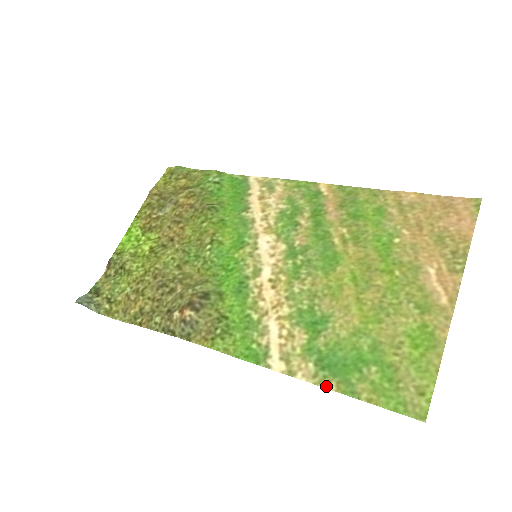
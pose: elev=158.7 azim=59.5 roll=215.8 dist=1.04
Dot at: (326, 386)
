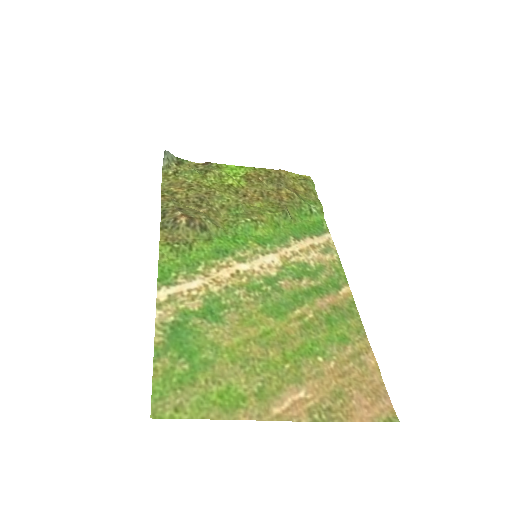
Dot at: (157, 334)
